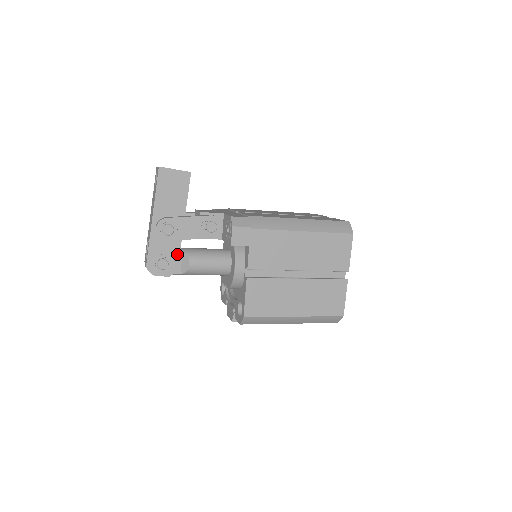
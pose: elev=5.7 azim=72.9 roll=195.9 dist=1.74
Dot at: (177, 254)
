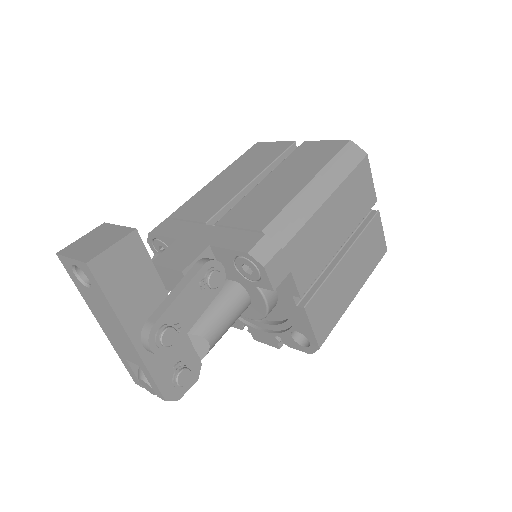
Dot at: (189, 348)
